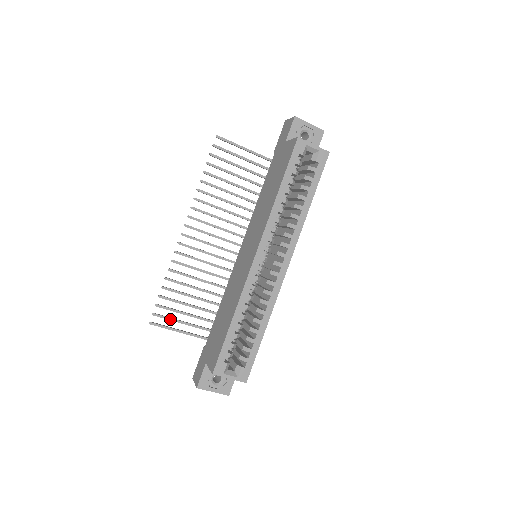
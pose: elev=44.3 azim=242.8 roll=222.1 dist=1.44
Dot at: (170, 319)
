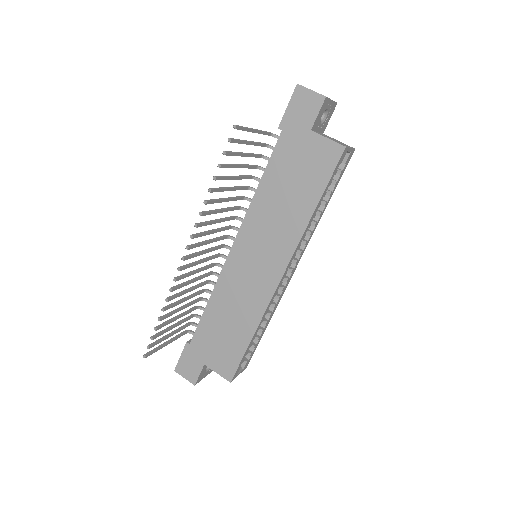
Dot at: occluded
